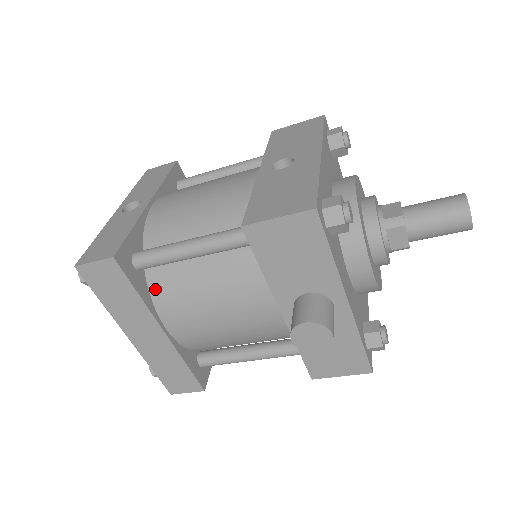
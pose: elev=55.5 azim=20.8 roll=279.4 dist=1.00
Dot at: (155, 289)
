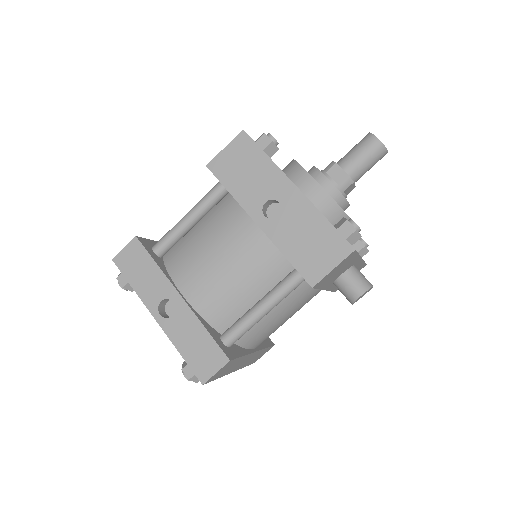
Dot at: (243, 342)
